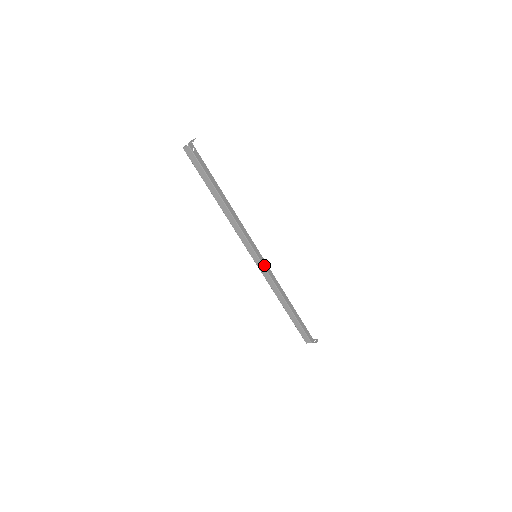
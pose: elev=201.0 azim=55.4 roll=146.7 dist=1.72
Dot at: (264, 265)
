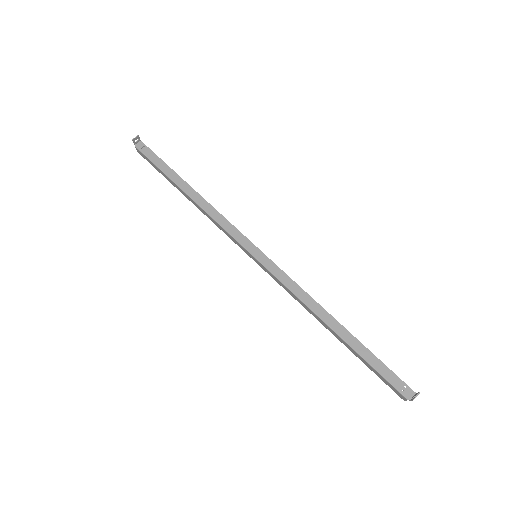
Dot at: (268, 267)
